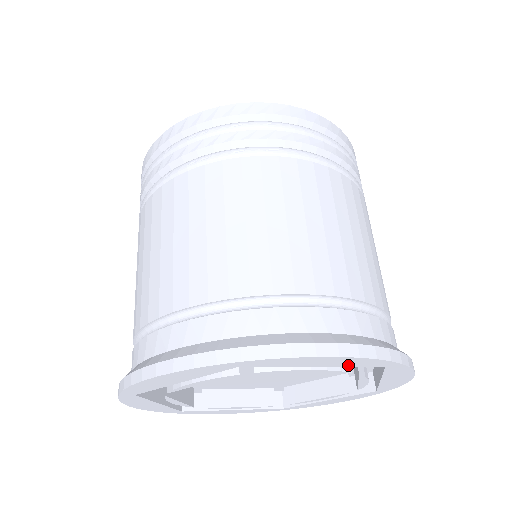
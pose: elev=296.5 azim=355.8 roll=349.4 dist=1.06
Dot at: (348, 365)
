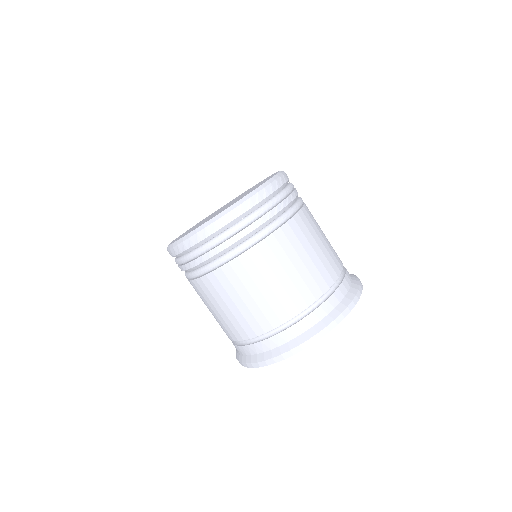
Dot at: occluded
